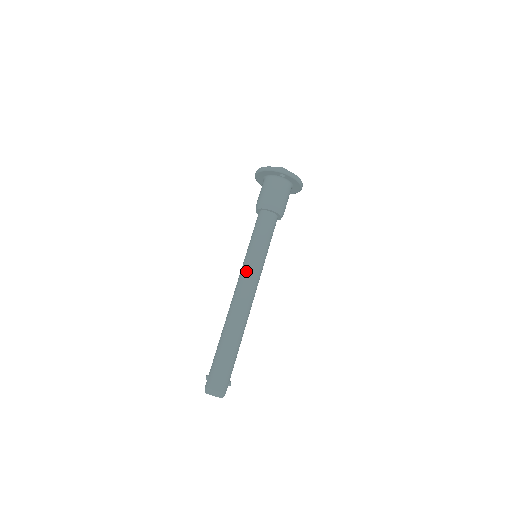
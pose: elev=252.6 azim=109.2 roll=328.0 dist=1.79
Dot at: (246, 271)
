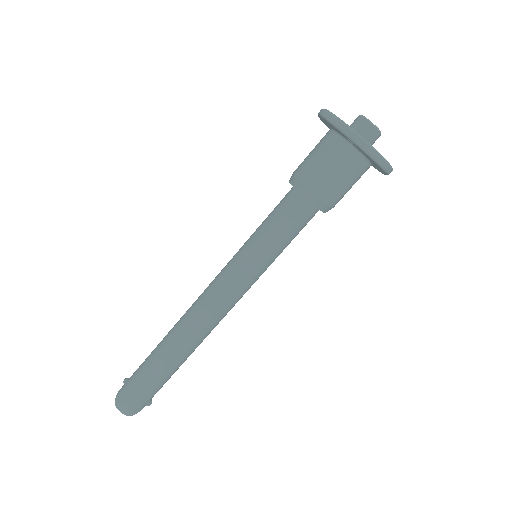
Dot at: (224, 276)
